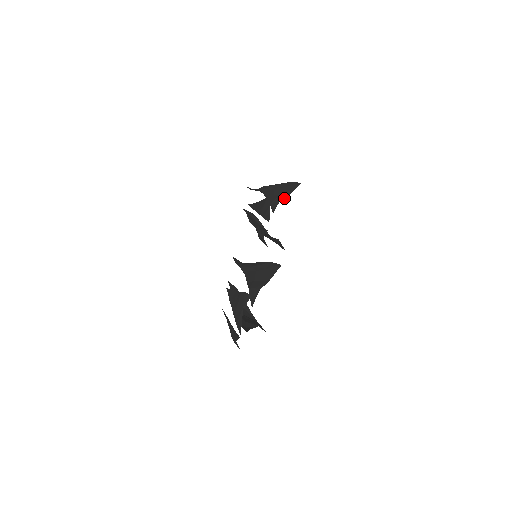
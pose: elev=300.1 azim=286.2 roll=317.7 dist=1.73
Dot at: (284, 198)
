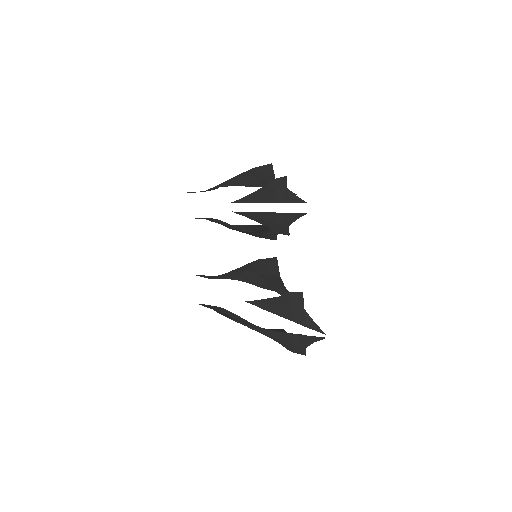
Dot at: occluded
